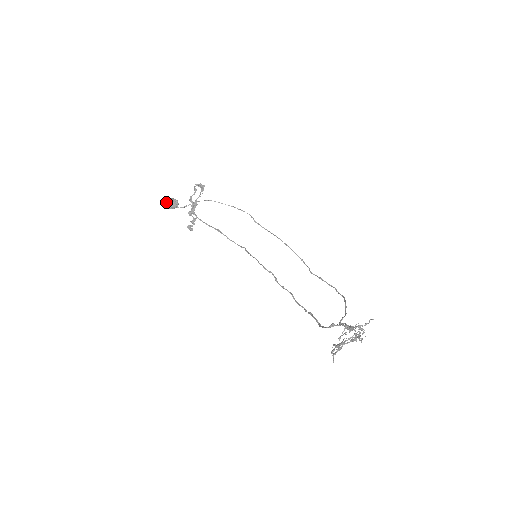
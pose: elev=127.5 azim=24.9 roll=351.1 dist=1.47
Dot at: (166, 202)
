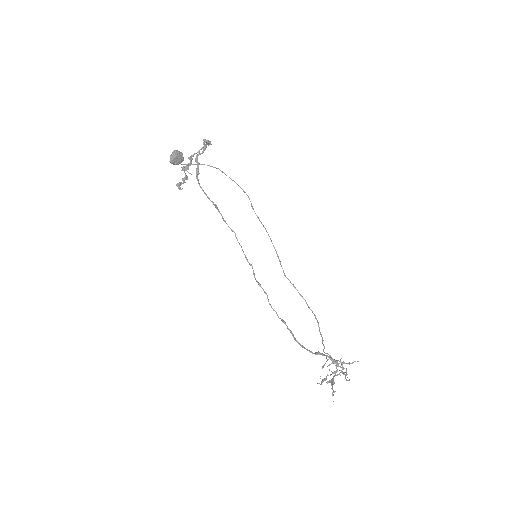
Dot at: (171, 154)
